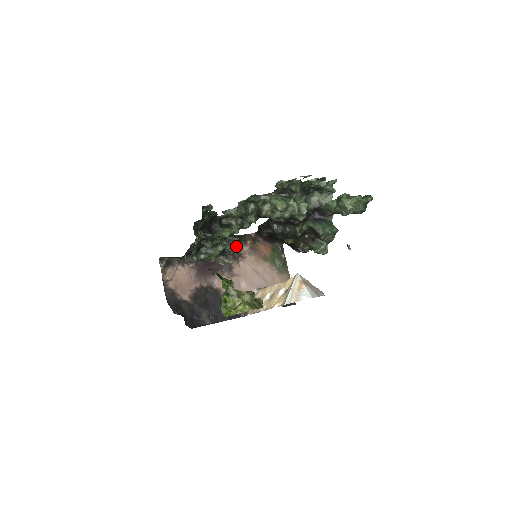
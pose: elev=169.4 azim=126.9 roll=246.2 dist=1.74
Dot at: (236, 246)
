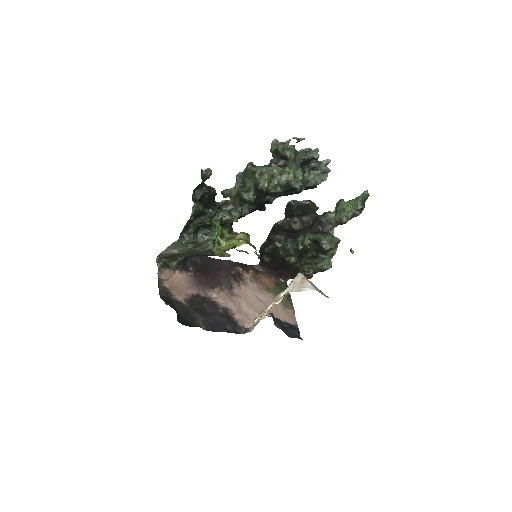
Dot at: occluded
